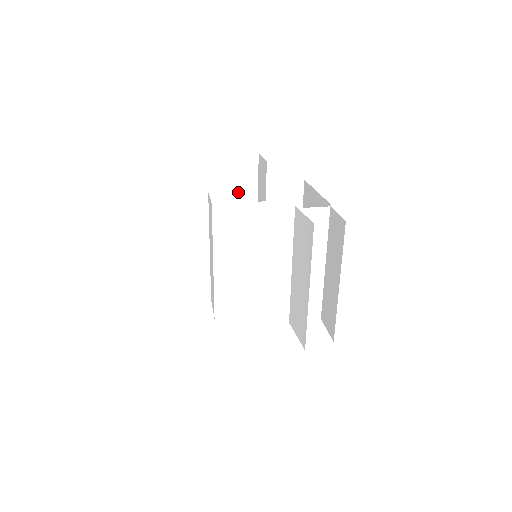
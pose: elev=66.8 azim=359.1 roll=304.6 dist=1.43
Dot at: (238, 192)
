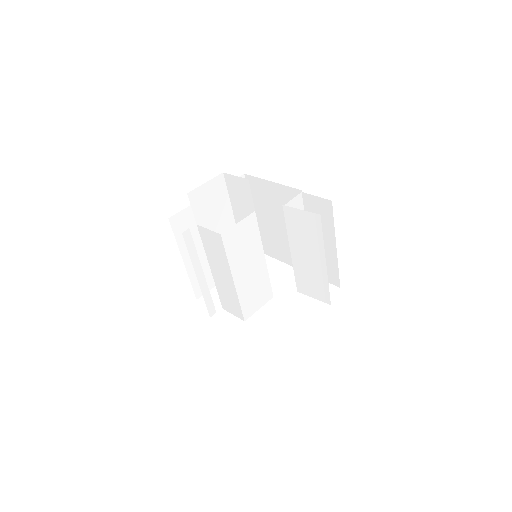
Dot at: (217, 212)
